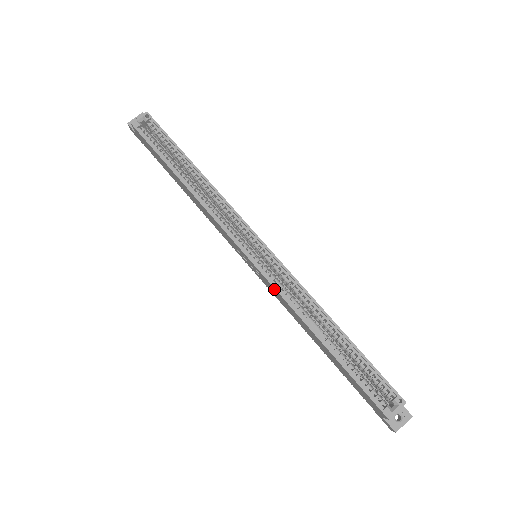
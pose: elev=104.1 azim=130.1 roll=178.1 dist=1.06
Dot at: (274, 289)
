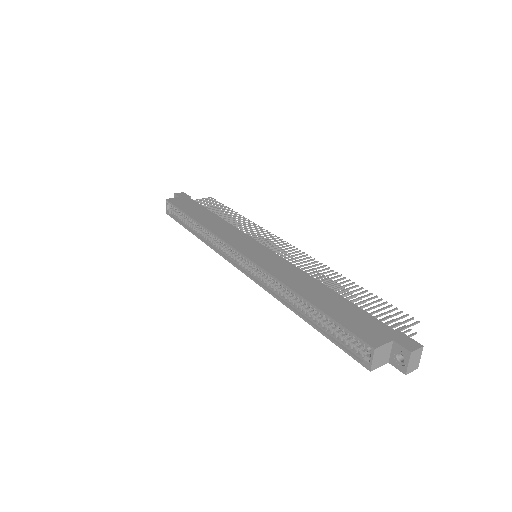
Dot at: (263, 284)
